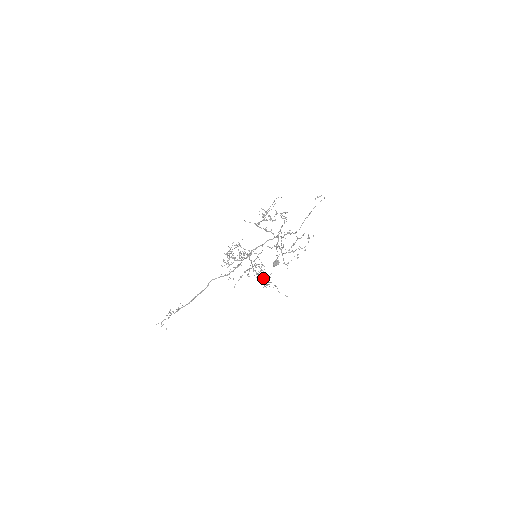
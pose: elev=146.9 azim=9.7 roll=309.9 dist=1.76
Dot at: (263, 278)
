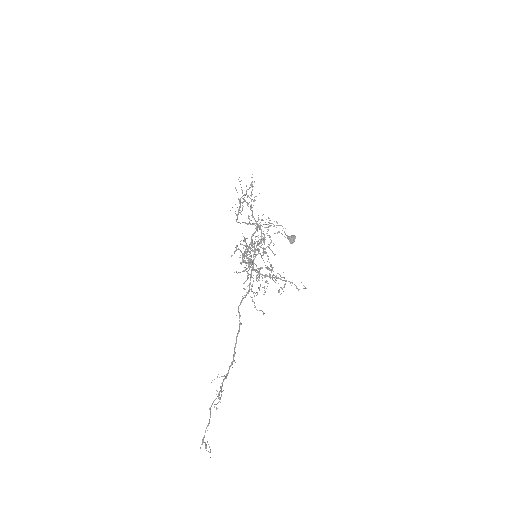
Dot at: occluded
